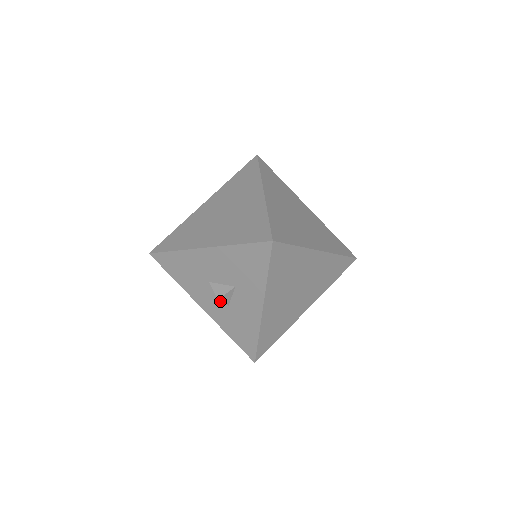
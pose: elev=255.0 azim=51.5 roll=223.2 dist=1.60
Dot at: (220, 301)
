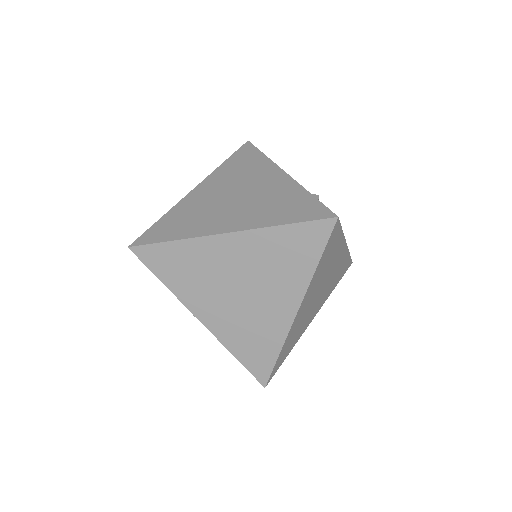
Dot at: occluded
